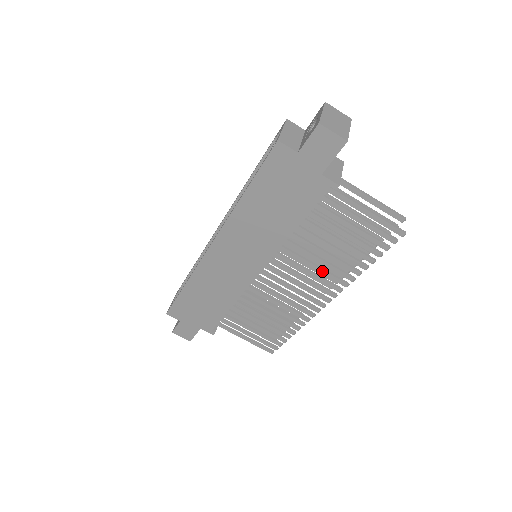
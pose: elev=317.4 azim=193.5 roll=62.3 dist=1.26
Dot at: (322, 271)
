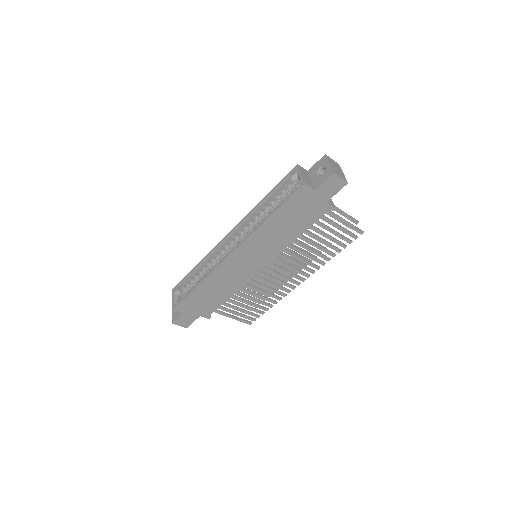
Dot at: (305, 261)
